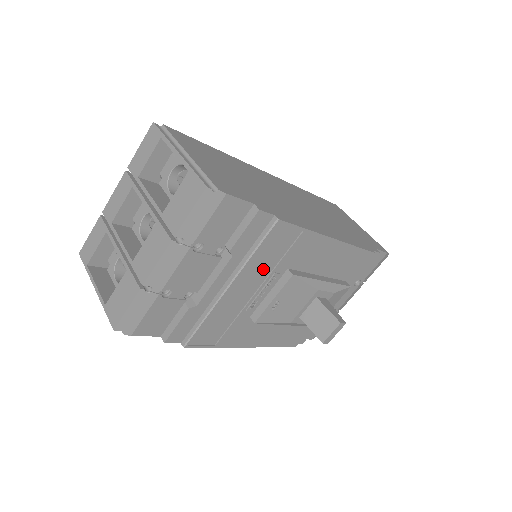
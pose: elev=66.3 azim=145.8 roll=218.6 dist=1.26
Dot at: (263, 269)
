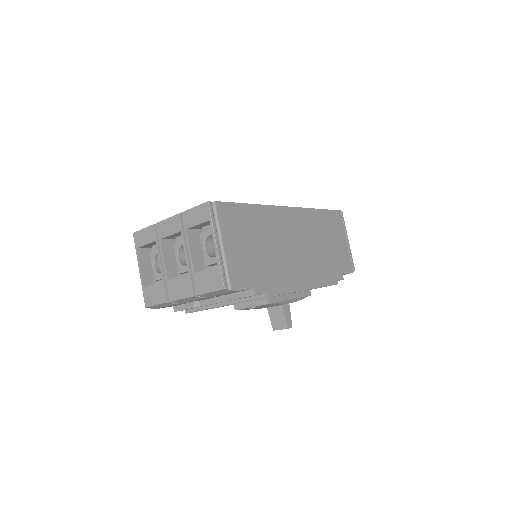
Dot at: occluded
